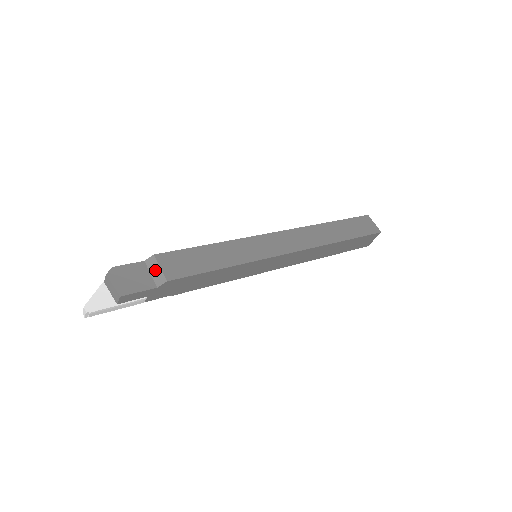
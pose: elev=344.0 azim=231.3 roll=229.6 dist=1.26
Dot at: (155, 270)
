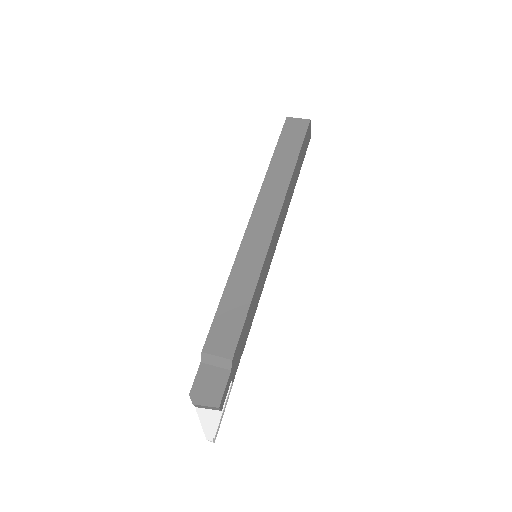
Dot at: (215, 361)
